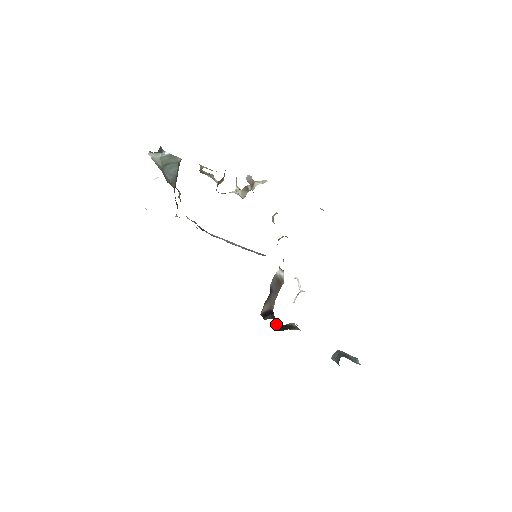
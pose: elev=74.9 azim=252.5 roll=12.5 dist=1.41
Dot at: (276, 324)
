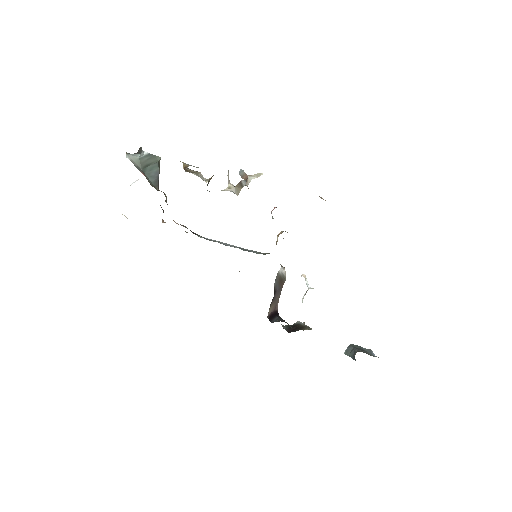
Dot at: (282, 325)
